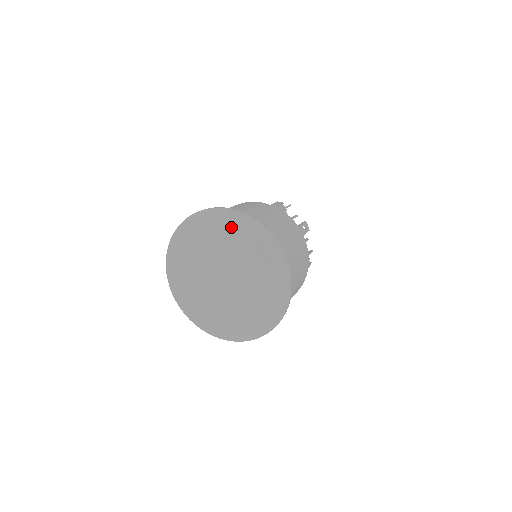
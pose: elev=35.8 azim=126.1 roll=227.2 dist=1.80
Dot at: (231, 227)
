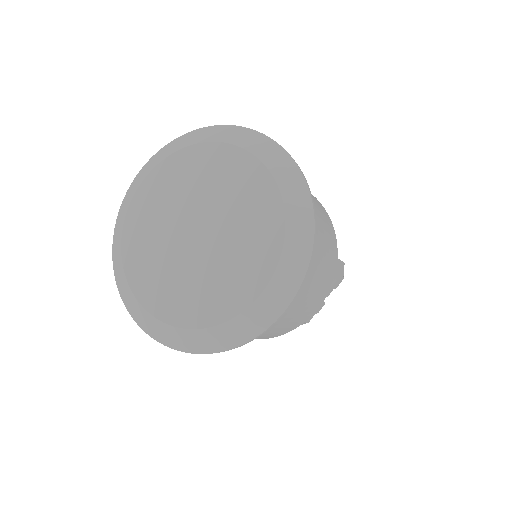
Dot at: (184, 148)
